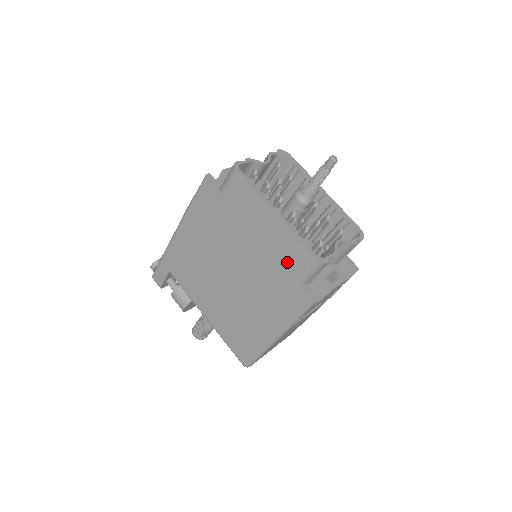
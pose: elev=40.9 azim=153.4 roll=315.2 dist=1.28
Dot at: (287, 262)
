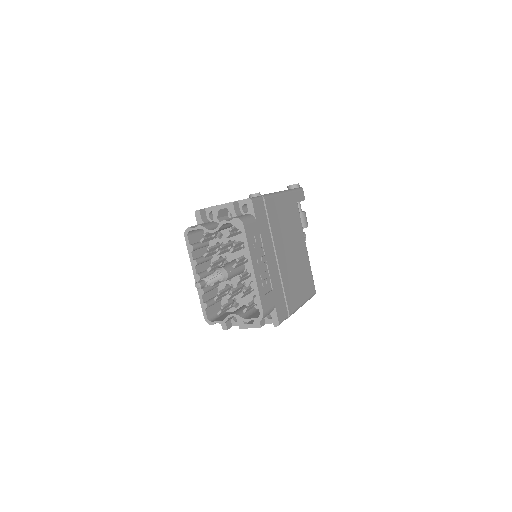
Dot at: occluded
